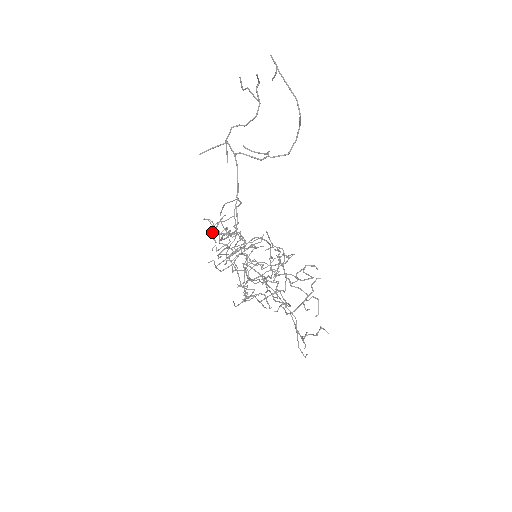
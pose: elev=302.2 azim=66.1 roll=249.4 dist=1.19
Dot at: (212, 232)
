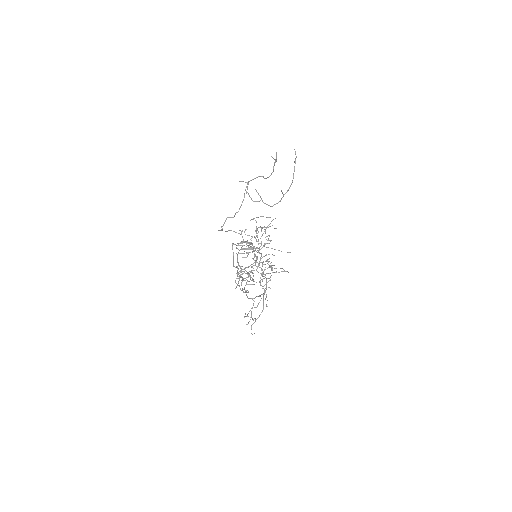
Dot at: occluded
